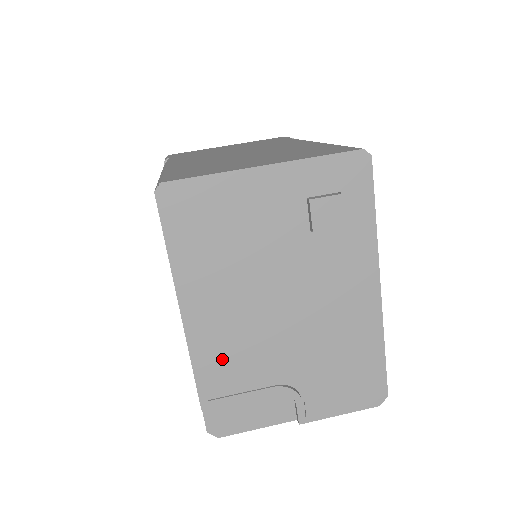
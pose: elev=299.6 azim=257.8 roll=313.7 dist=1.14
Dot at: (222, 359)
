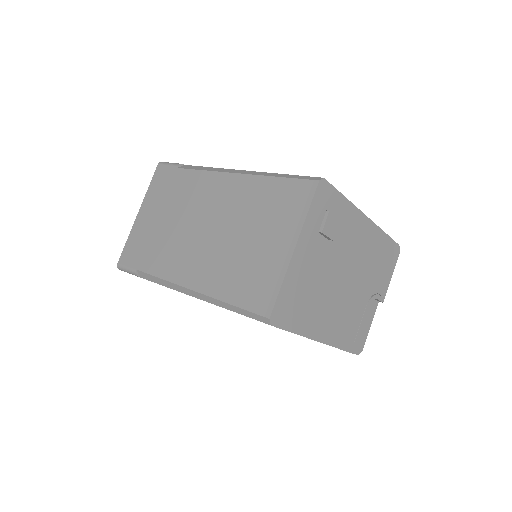
Dot at: (344, 329)
